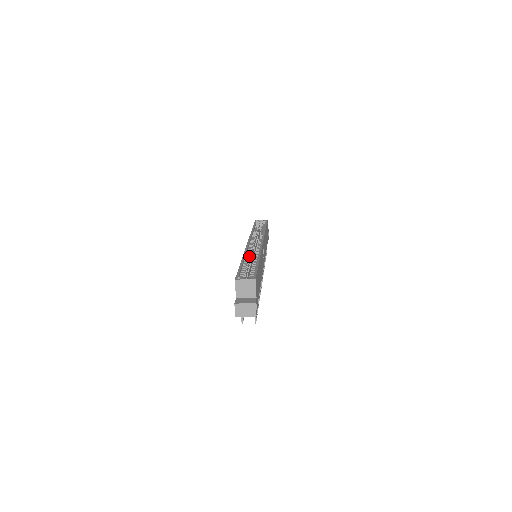
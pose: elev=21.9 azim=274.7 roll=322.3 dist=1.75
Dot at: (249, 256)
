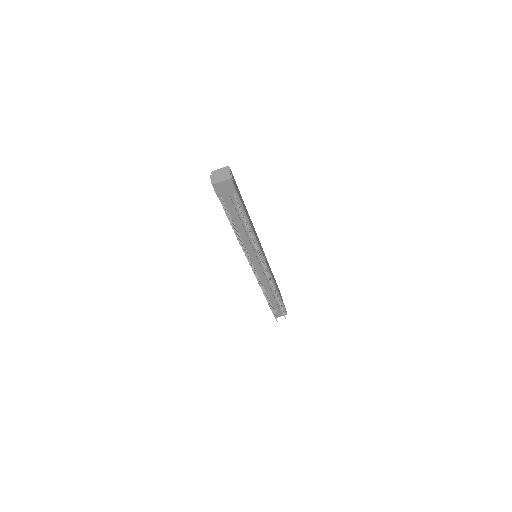
Dot at: occluded
